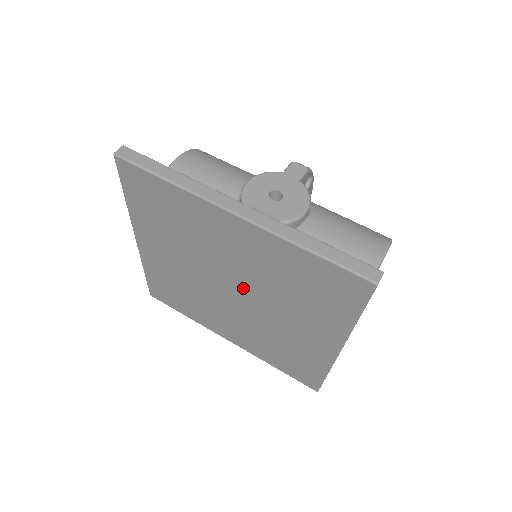
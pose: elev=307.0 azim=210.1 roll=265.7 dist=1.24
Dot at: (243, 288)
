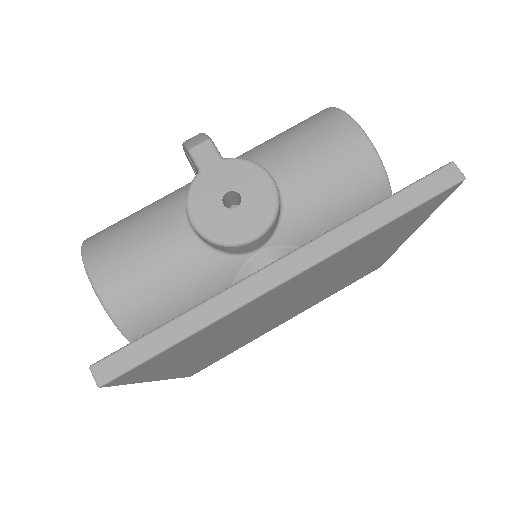
Dot at: (302, 296)
